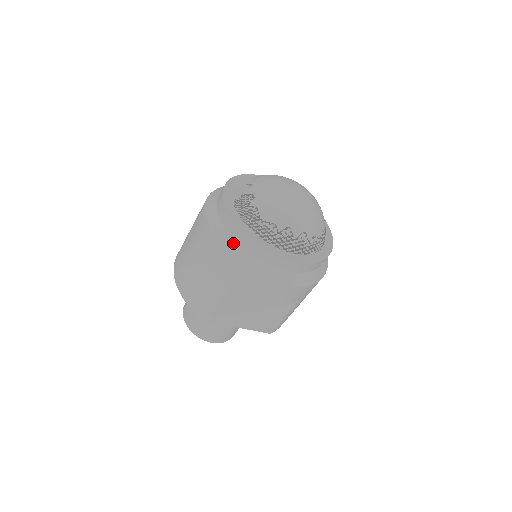
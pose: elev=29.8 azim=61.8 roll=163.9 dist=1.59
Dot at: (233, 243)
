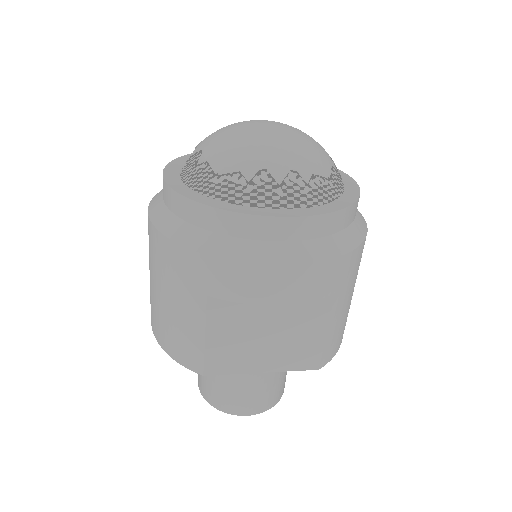
Dot at: (186, 226)
